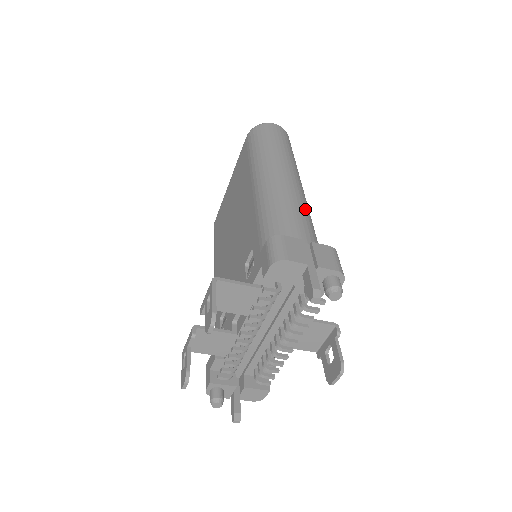
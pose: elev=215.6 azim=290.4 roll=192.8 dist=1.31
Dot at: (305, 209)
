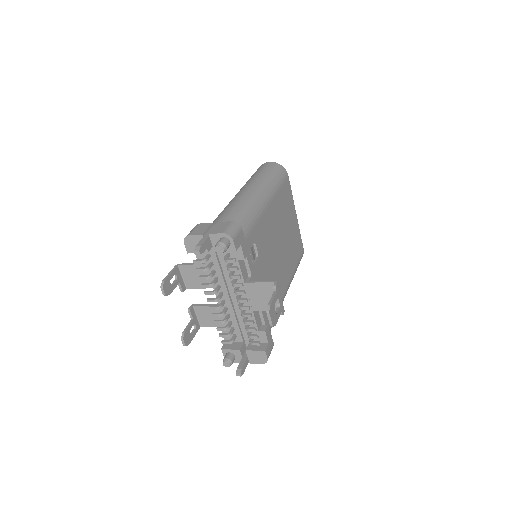
Dot at: (242, 206)
